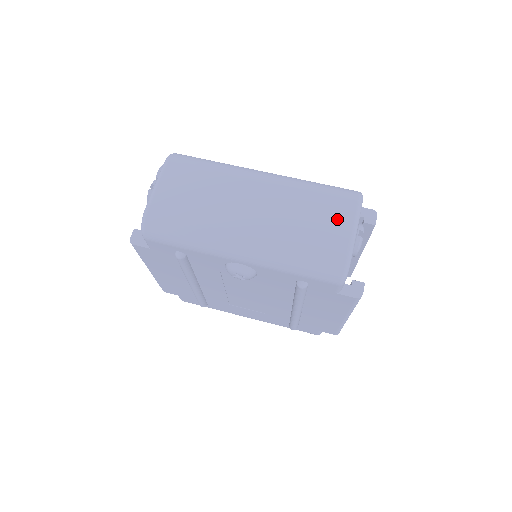
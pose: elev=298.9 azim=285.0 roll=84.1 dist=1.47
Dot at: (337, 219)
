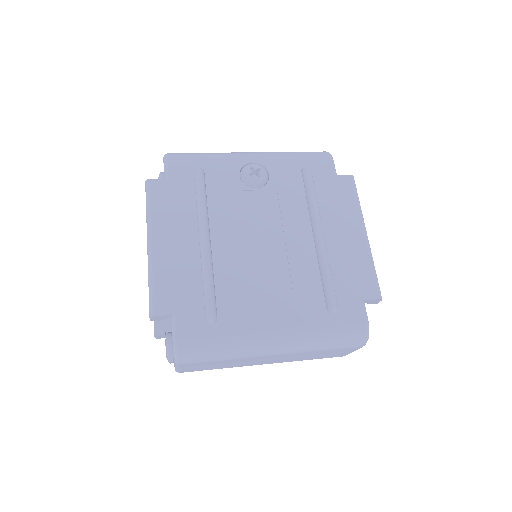
Dot at: occluded
